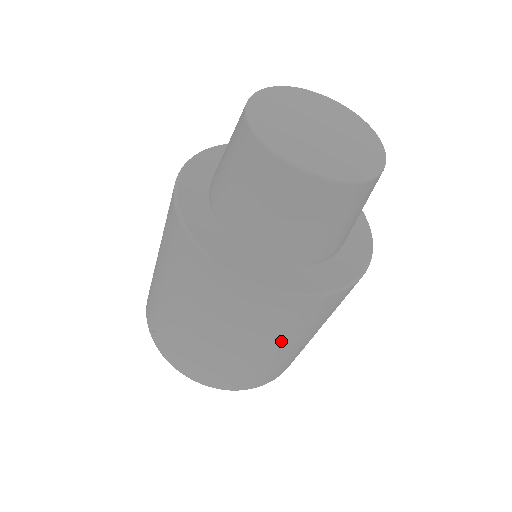
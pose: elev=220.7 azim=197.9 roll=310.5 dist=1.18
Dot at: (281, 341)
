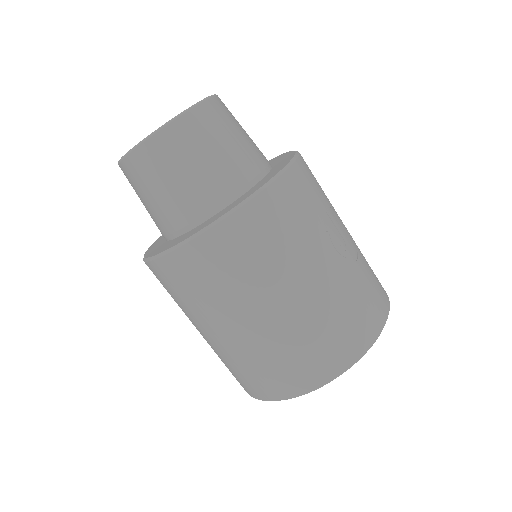
Dot at: (307, 258)
